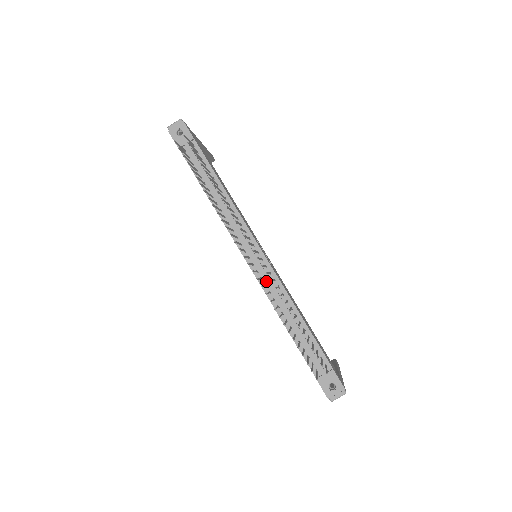
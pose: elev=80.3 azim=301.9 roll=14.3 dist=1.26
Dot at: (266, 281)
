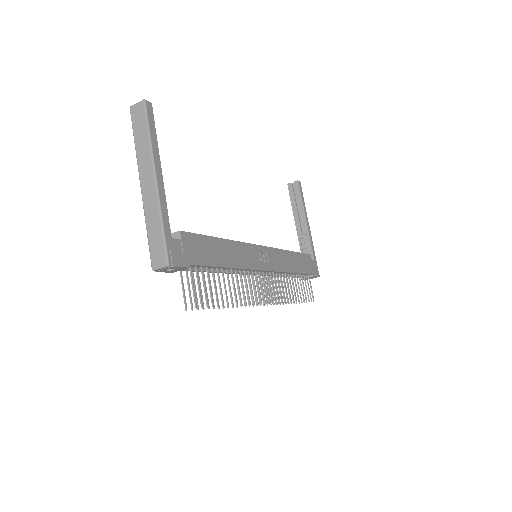
Dot at: occluded
